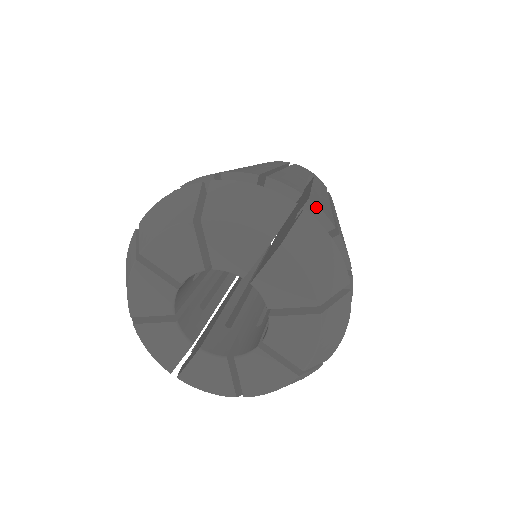
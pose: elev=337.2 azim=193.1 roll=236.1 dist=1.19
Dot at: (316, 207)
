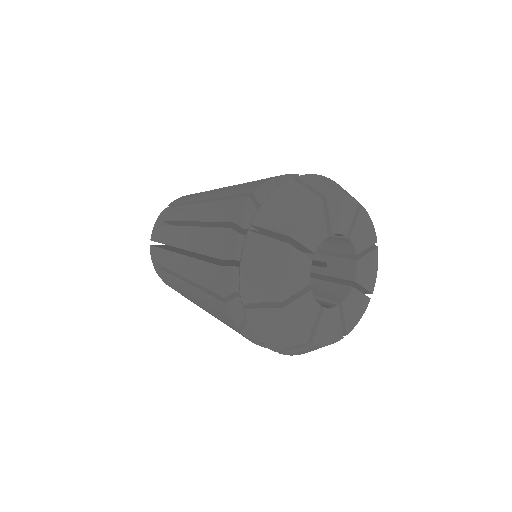
Dot at: (284, 176)
